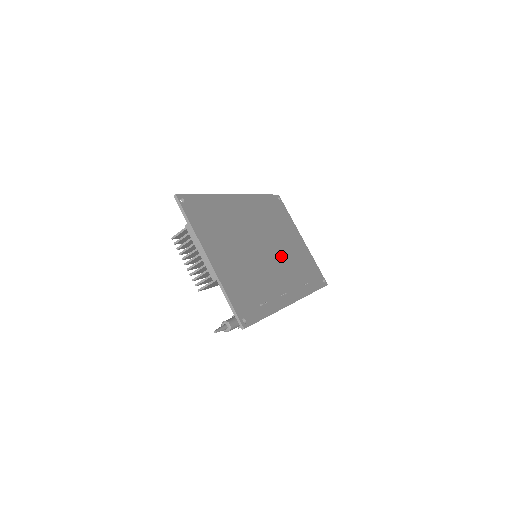
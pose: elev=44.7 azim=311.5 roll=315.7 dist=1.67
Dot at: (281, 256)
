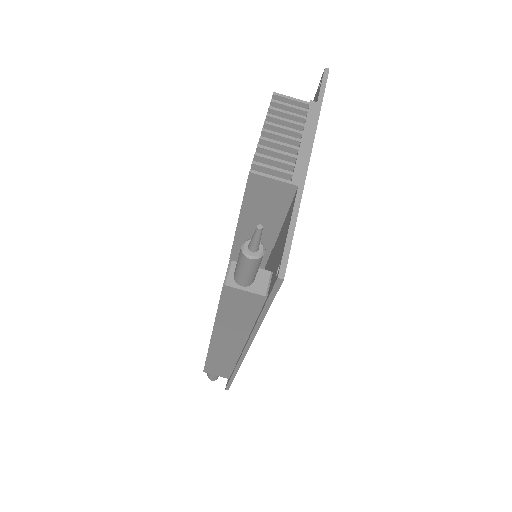
Dot at: occluded
